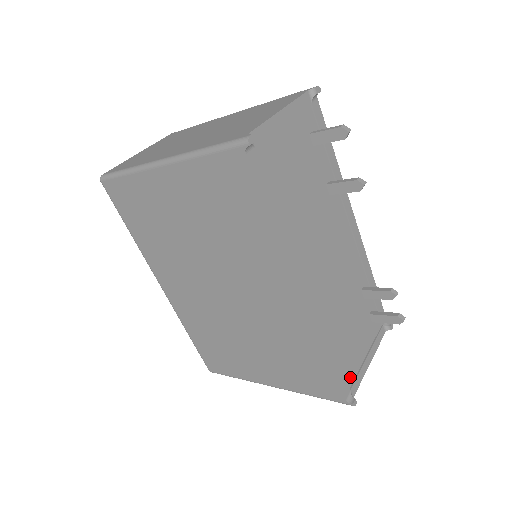
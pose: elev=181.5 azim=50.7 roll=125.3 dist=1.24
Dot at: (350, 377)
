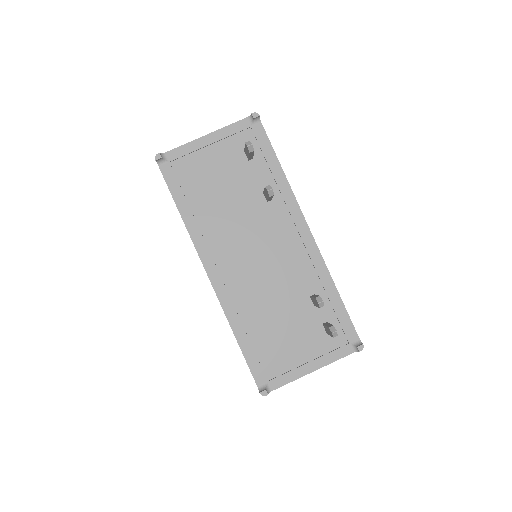
Dot at: (272, 370)
